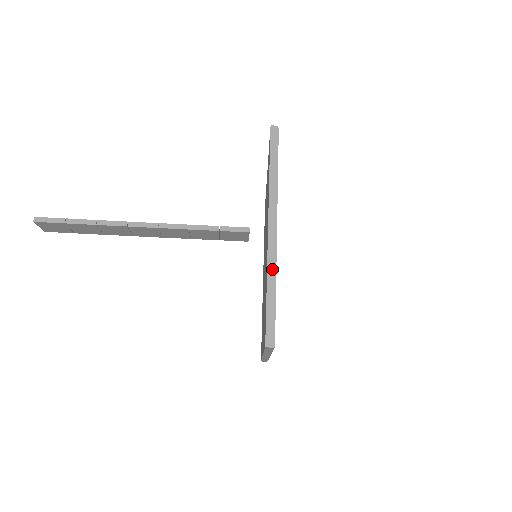
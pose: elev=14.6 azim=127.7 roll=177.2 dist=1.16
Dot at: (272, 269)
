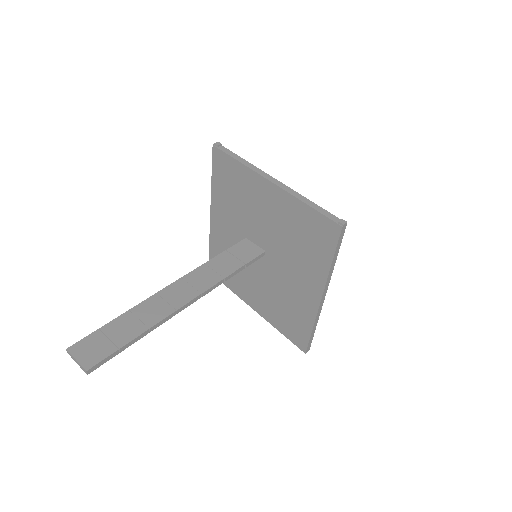
Dot at: (317, 319)
